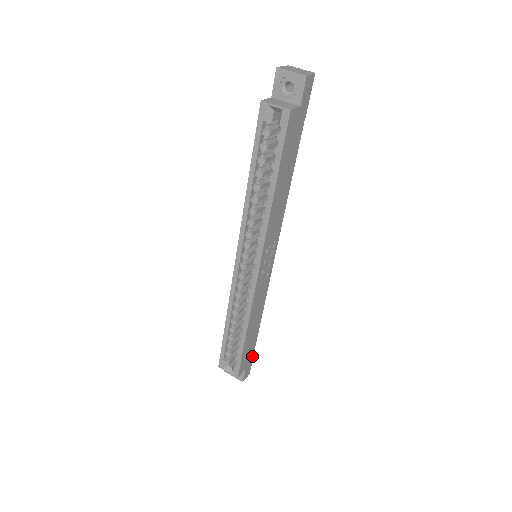
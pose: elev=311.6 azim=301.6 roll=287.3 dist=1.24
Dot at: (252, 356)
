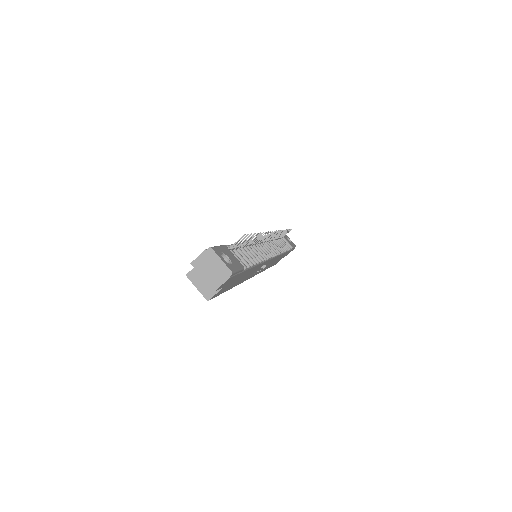
Dot at: occluded
